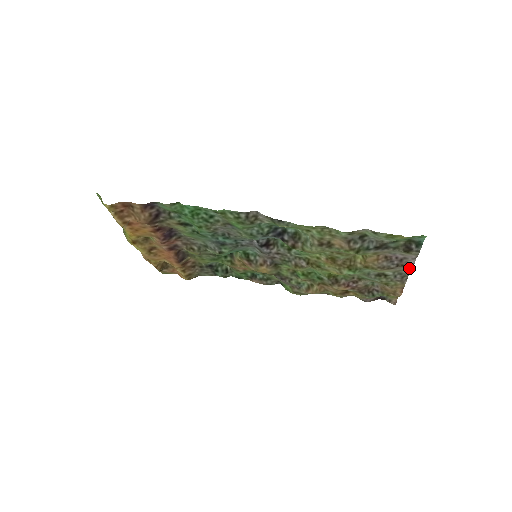
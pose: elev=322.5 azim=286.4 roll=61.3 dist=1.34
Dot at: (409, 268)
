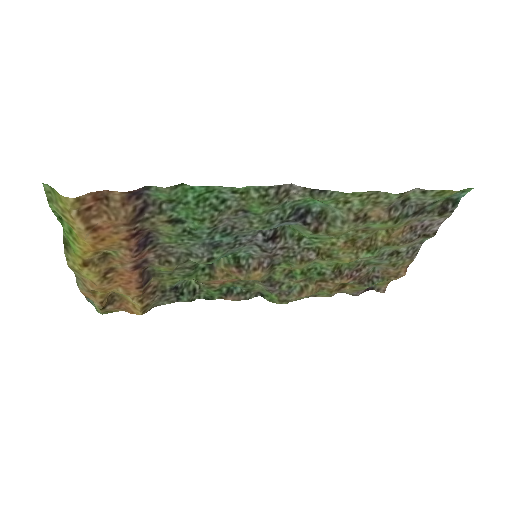
Dot at: (427, 238)
